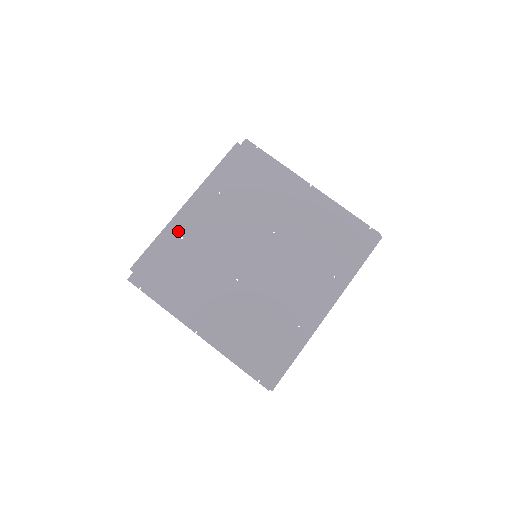
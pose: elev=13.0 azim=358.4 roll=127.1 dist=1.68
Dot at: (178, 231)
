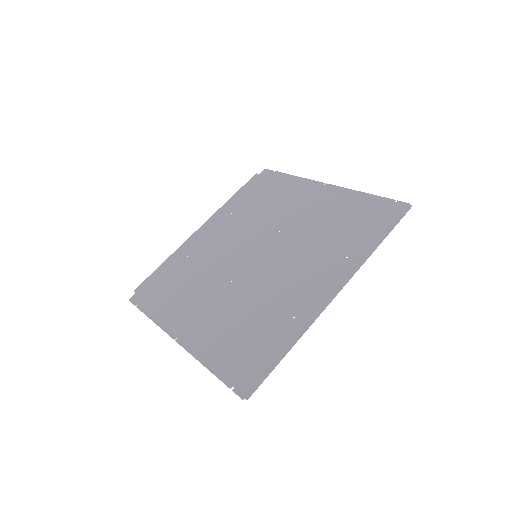
Dot at: (186, 251)
